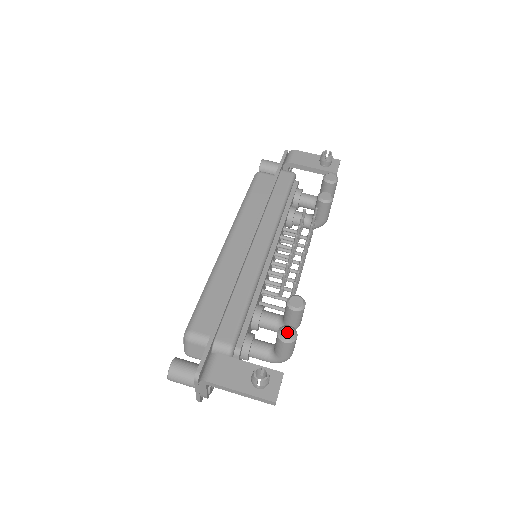
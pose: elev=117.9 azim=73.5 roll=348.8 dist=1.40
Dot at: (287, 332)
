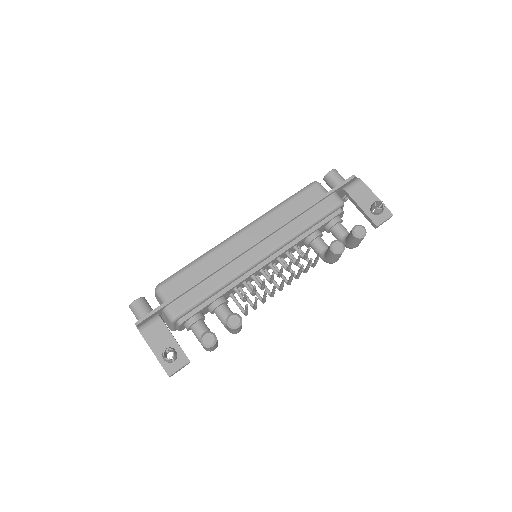
Dot at: (208, 338)
